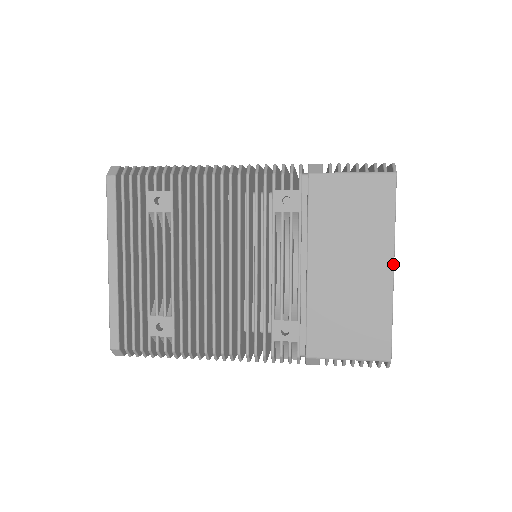
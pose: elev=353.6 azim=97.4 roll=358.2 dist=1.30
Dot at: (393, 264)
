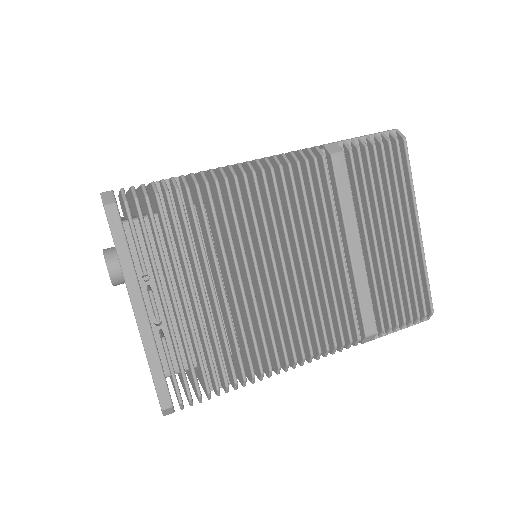
Dot at: occluded
